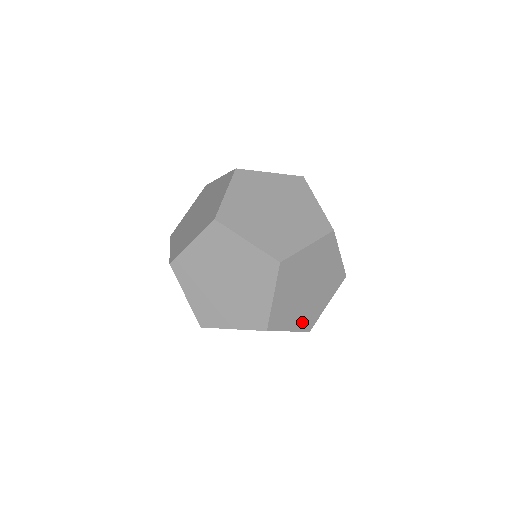
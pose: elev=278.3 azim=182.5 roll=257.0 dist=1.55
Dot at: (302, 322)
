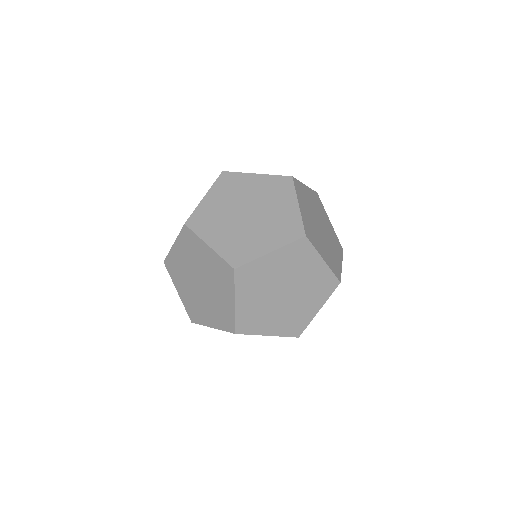
Dot at: (330, 262)
